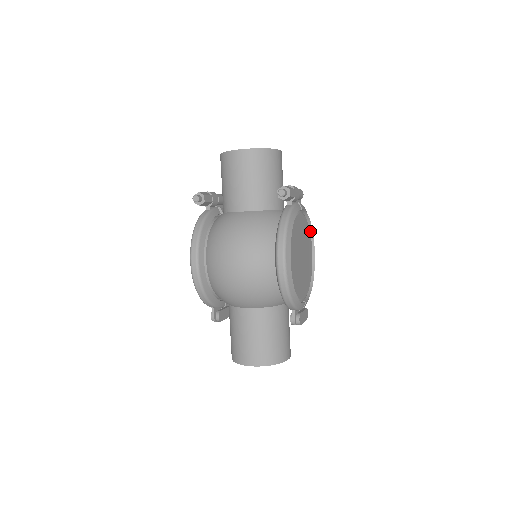
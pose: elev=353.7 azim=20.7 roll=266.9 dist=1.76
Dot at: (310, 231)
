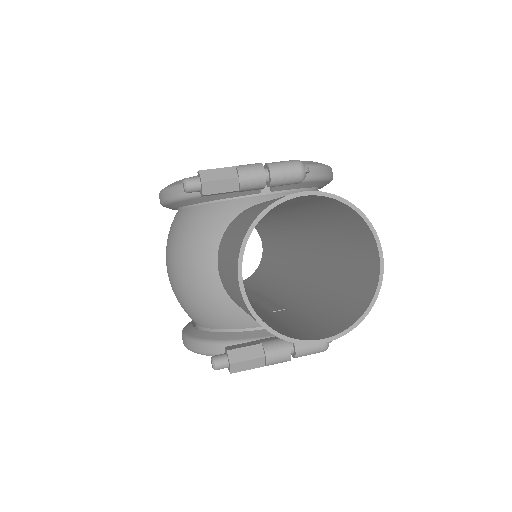
Dot at: occluded
